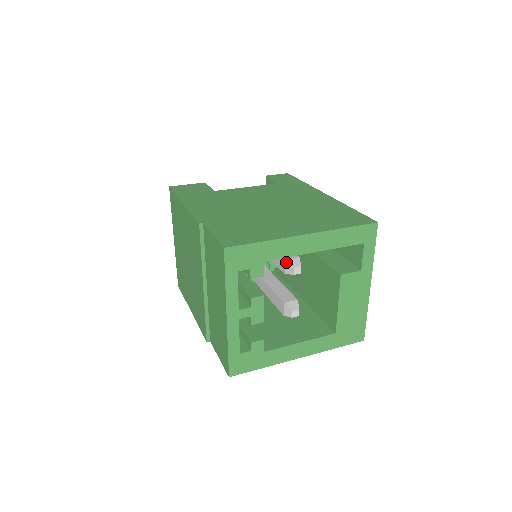
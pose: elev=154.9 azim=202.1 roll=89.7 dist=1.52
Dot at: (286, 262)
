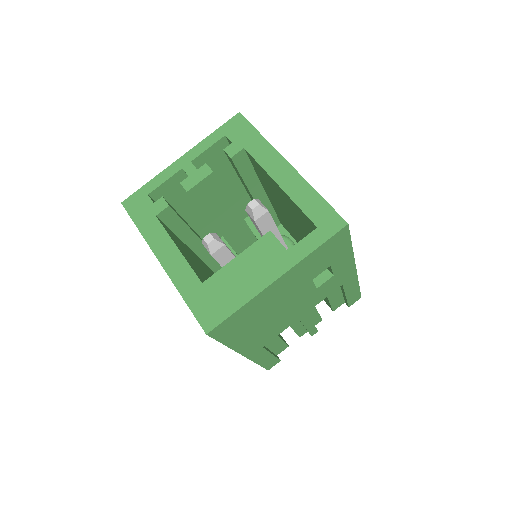
Dot at: occluded
